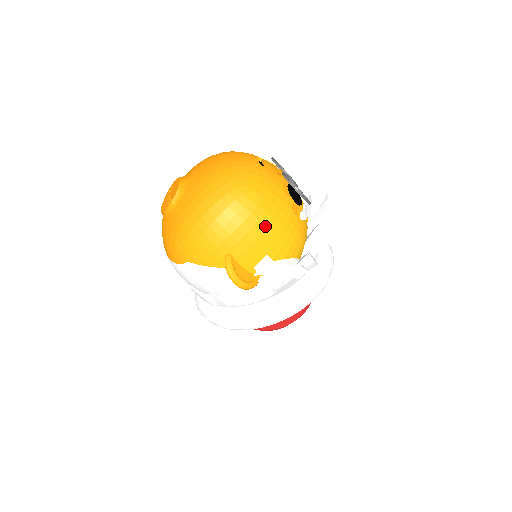
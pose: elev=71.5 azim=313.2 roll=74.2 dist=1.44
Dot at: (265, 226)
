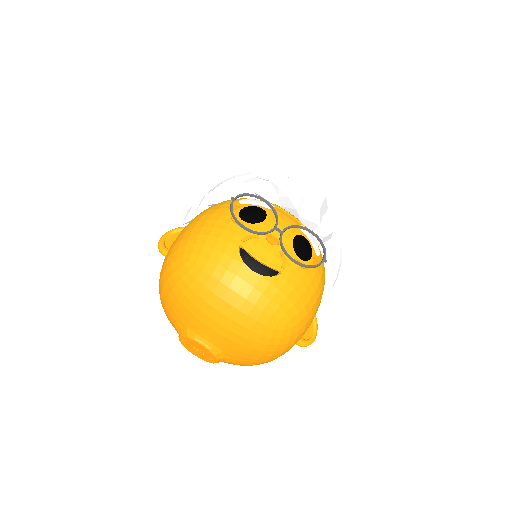
Dot at: (316, 311)
